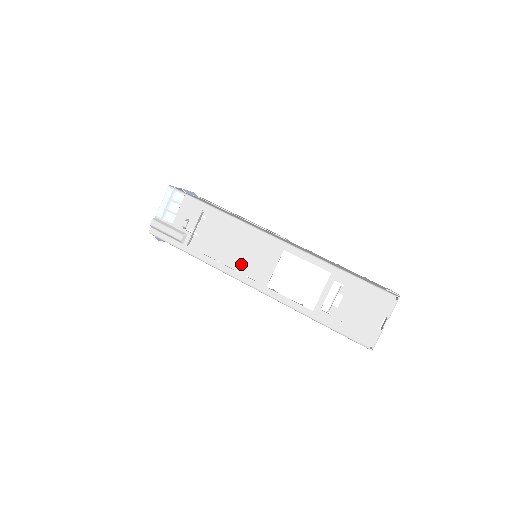
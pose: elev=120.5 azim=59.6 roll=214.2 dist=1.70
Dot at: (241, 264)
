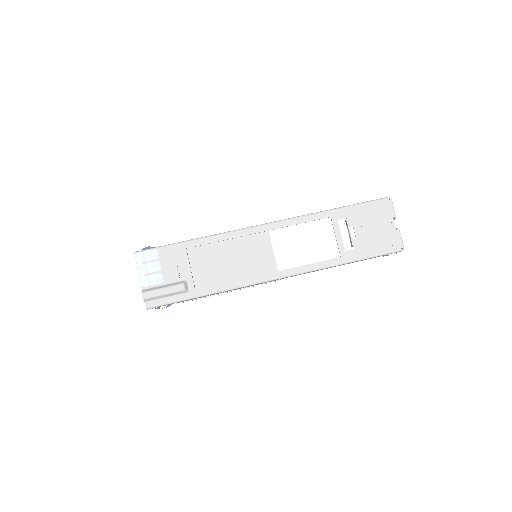
Dot at: (244, 277)
